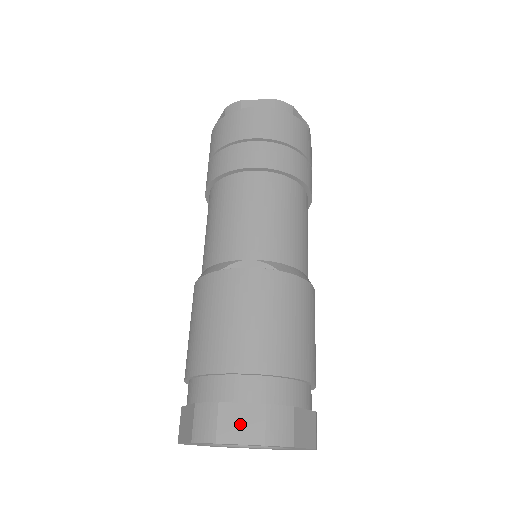
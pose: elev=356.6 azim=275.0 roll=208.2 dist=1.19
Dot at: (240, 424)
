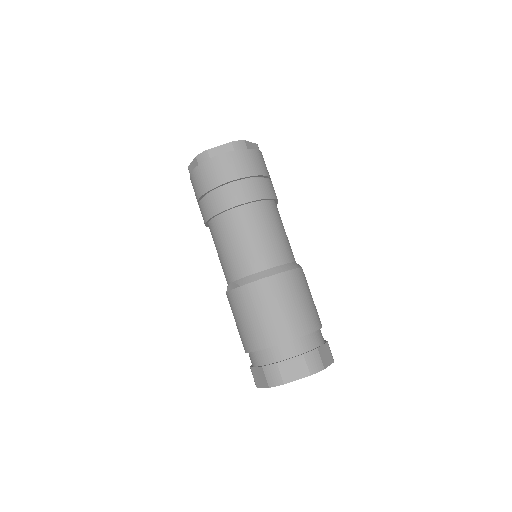
Dot at: (259, 378)
